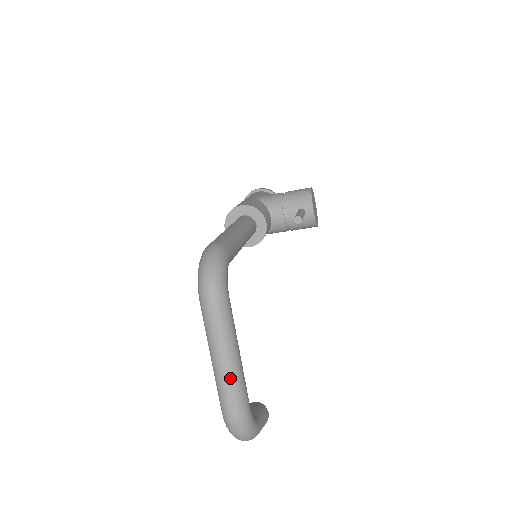
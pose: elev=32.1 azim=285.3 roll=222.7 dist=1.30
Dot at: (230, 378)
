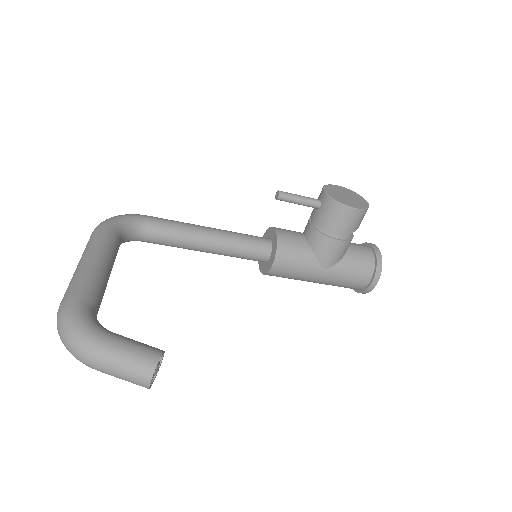
Dot at: (73, 276)
